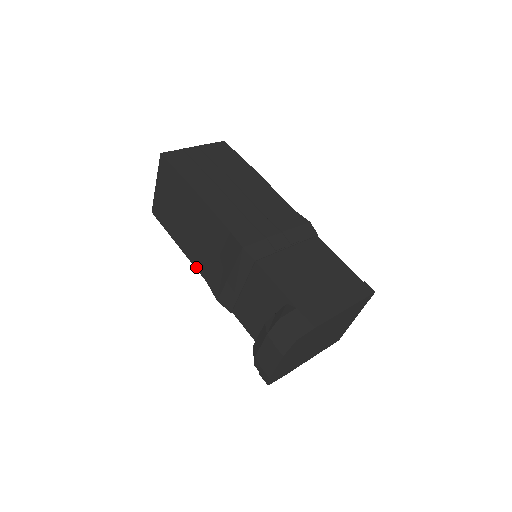
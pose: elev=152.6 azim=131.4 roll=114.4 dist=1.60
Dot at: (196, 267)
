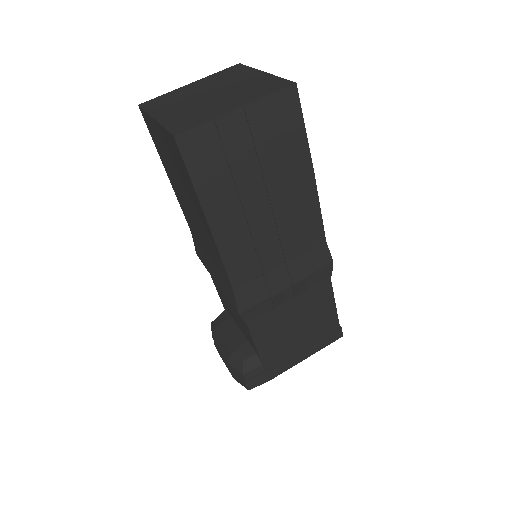
Dot at: (184, 214)
